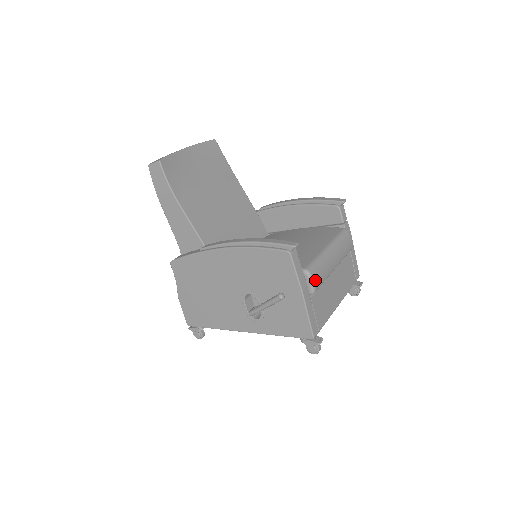
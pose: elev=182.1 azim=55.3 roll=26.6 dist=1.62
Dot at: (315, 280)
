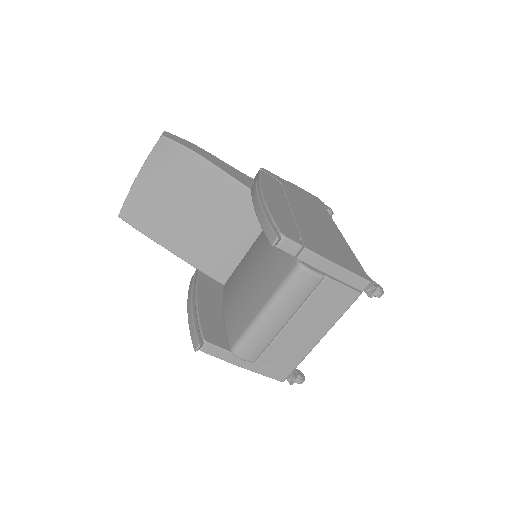
Dot at: (246, 357)
